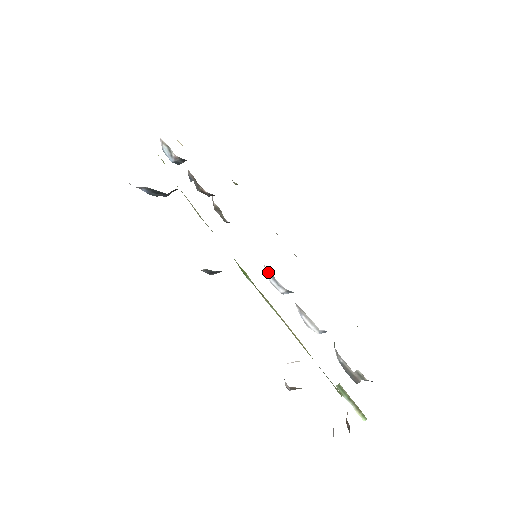
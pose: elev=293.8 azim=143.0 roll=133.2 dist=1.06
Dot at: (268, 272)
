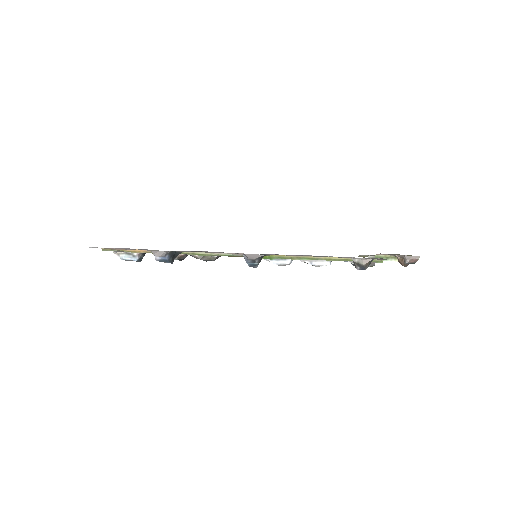
Dot at: occluded
